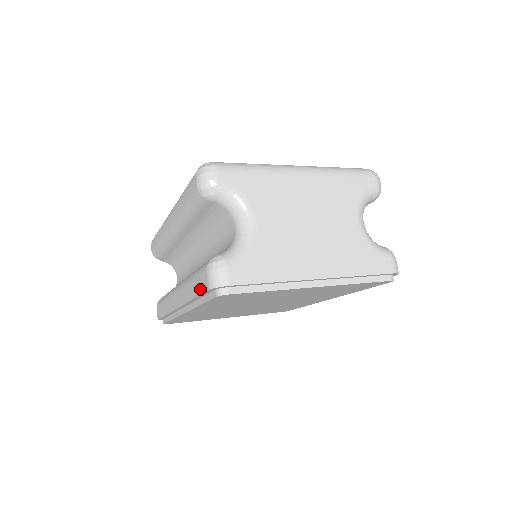
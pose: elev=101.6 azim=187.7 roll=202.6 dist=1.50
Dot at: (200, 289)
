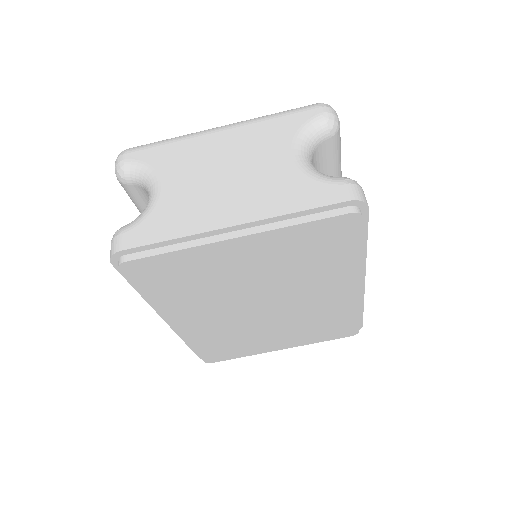
Dot at: occluded
